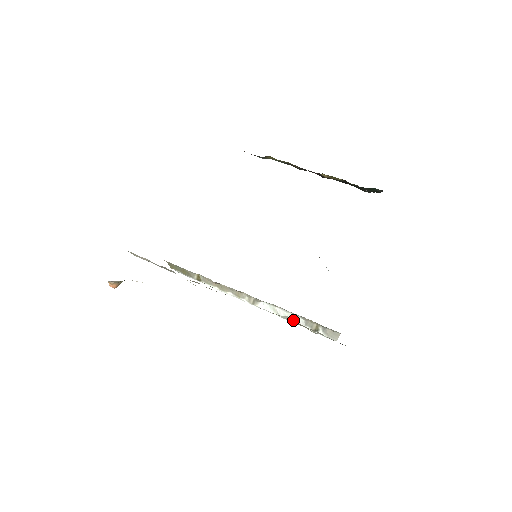
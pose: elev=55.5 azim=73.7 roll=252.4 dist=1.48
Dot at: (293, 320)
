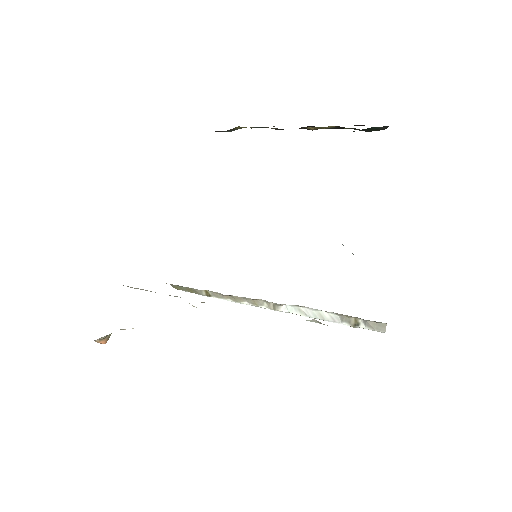
Dot at: (325, 318)
